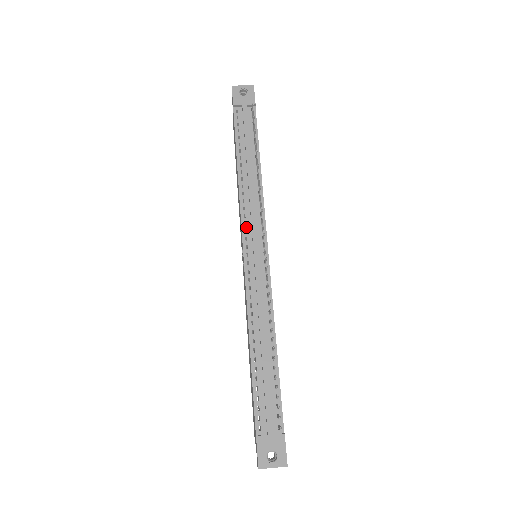
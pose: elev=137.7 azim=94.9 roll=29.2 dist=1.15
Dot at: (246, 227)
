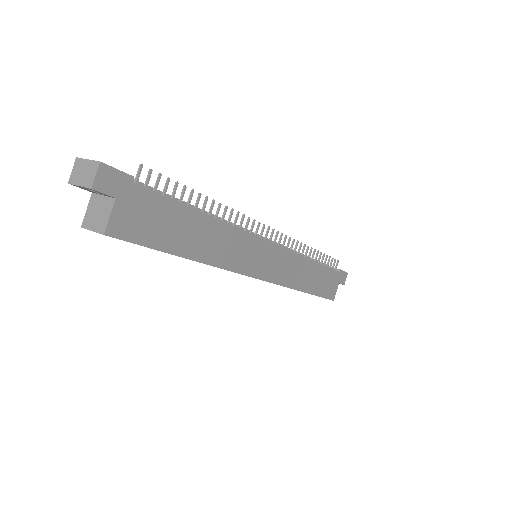
Dot at: occluded
